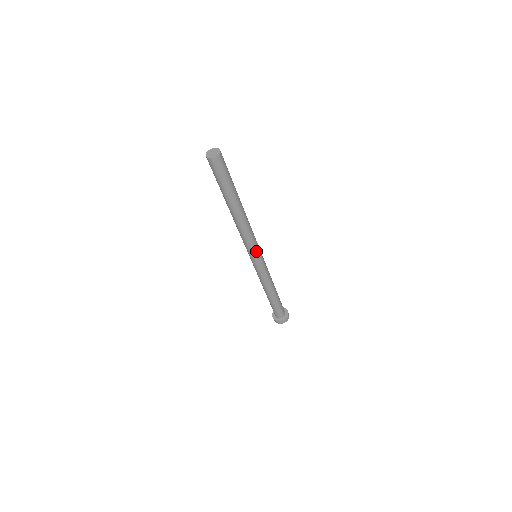
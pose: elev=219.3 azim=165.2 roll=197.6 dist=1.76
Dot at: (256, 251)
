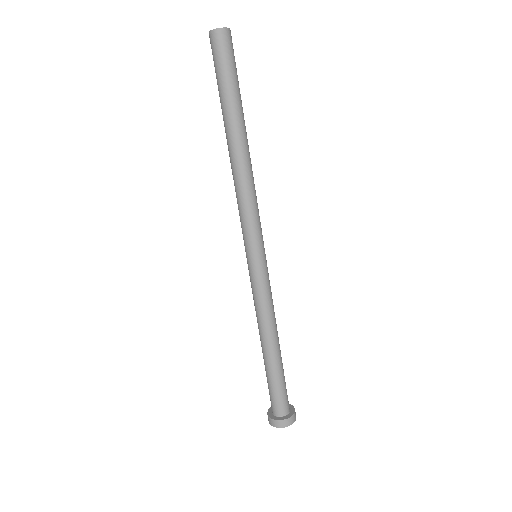
Dot at: (260, 237)
